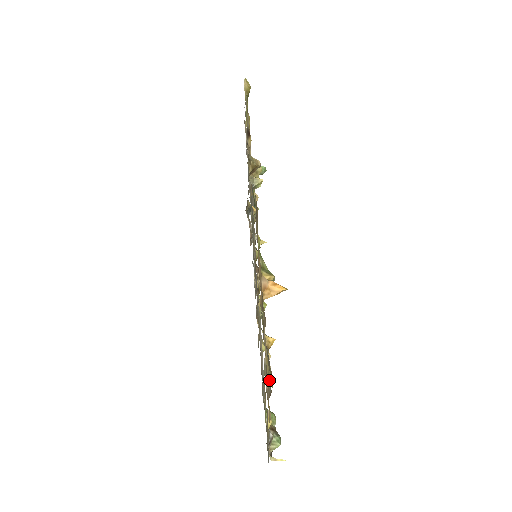
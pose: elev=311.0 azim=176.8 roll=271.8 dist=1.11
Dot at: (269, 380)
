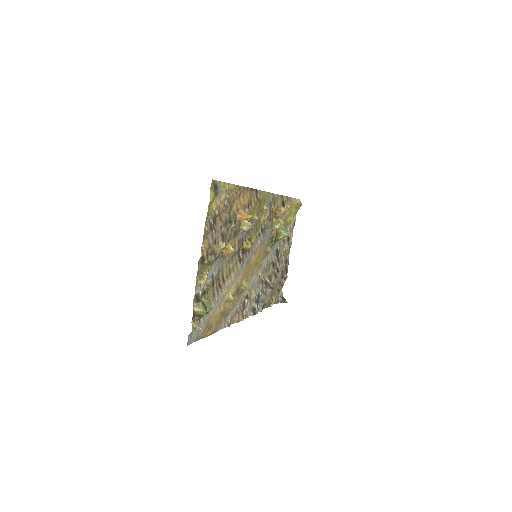
Dot at: (210, 192)
